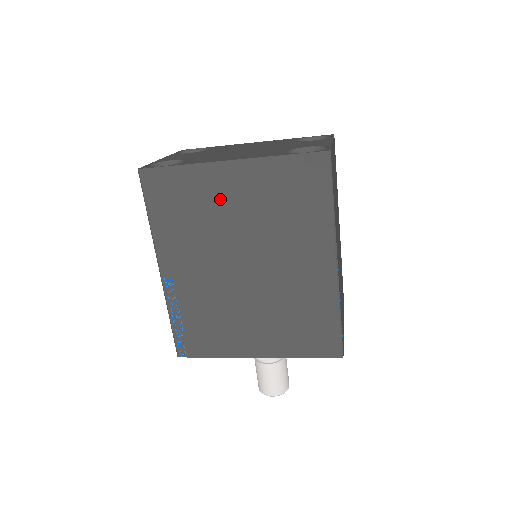
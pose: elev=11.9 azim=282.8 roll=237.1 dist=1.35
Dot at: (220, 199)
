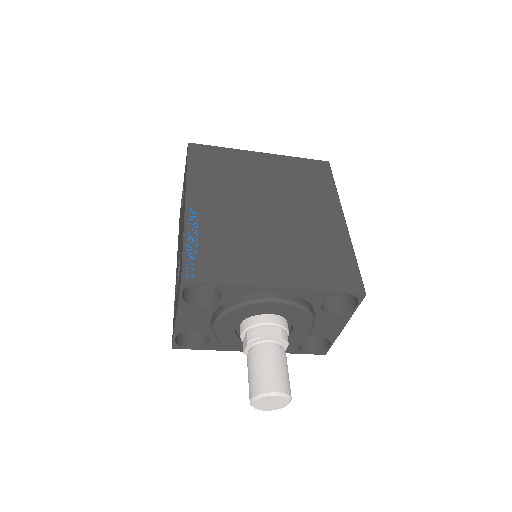
Dot at: (252, 169)
